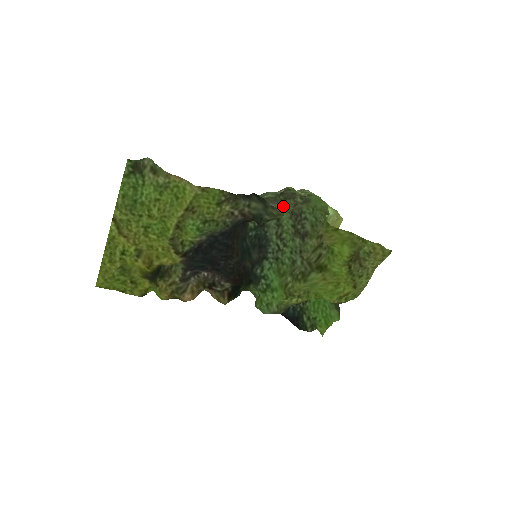
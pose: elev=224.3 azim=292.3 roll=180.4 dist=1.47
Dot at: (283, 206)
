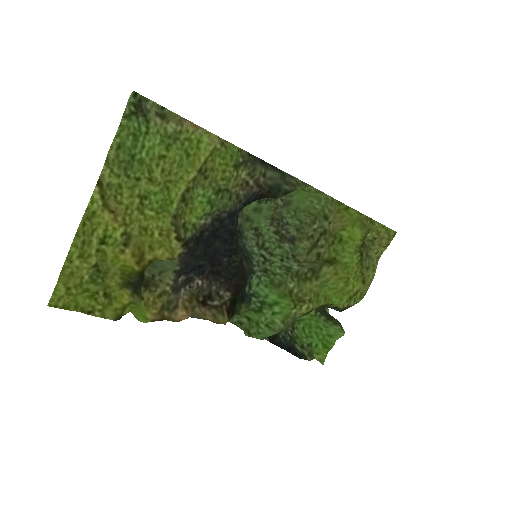
Dot at: occluded
